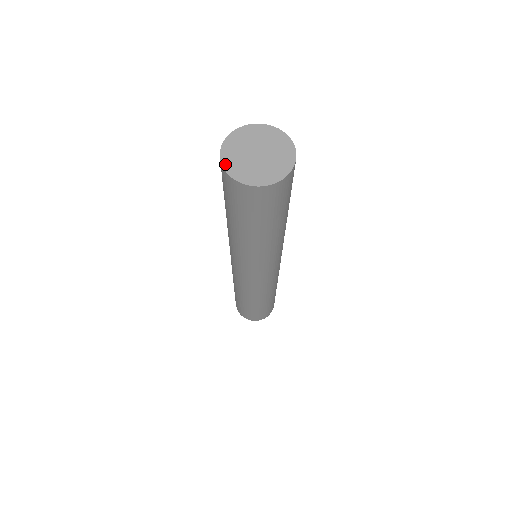
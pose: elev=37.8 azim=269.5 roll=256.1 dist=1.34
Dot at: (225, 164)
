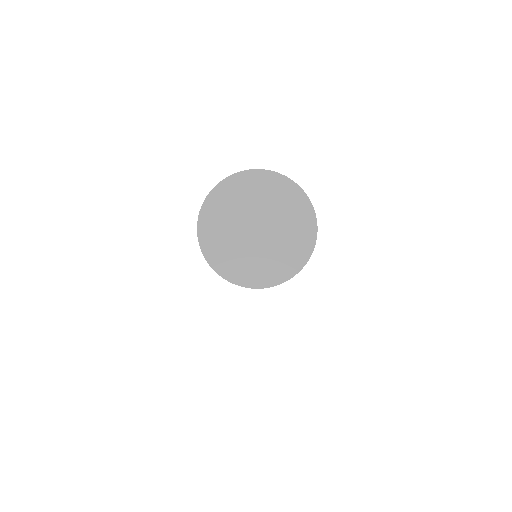
Dot at: (206, 248)
